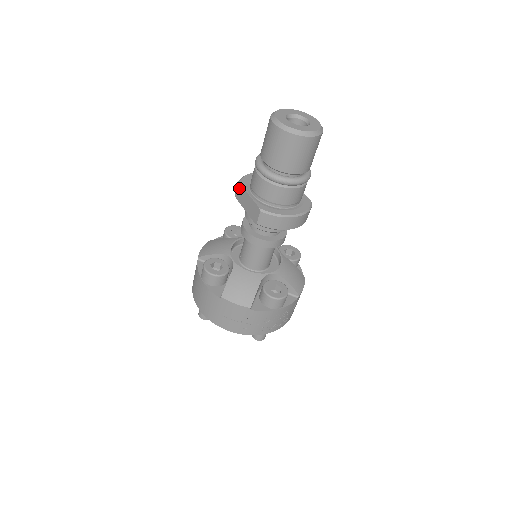
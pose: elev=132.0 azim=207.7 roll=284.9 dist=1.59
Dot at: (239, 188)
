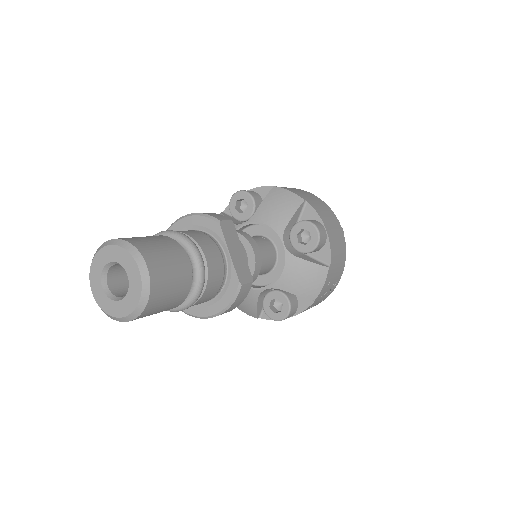
Dot at: occluded
